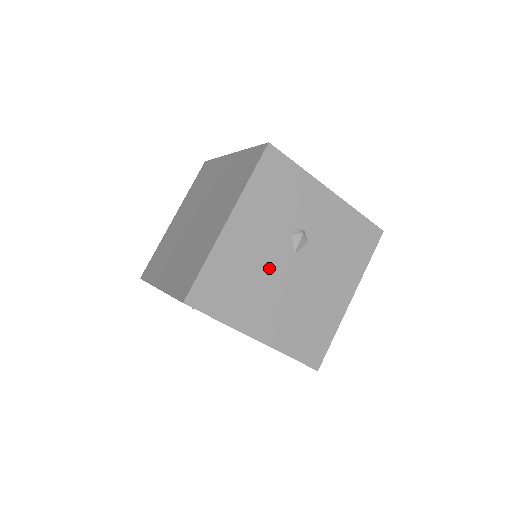
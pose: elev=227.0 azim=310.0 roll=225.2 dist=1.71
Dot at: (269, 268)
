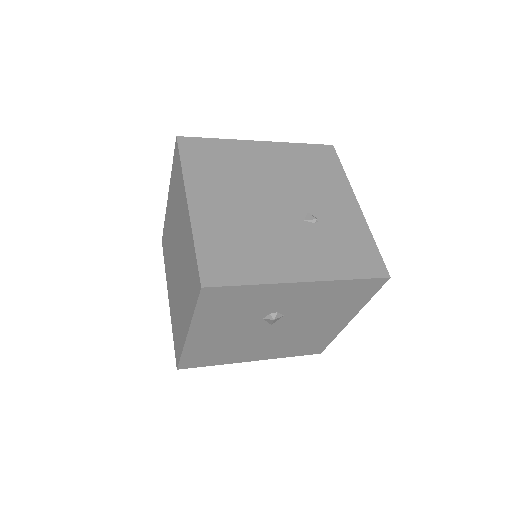
Dot at: (247, 337)
